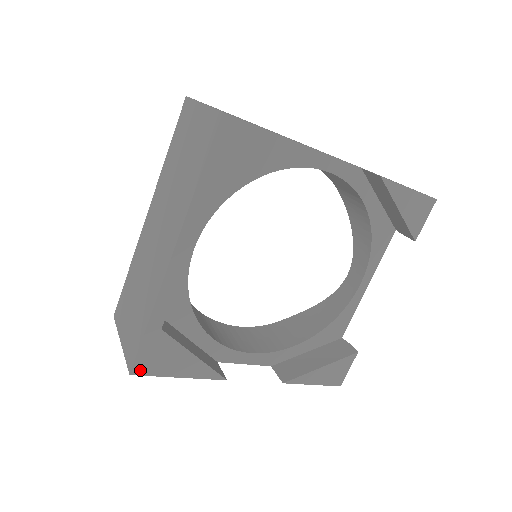
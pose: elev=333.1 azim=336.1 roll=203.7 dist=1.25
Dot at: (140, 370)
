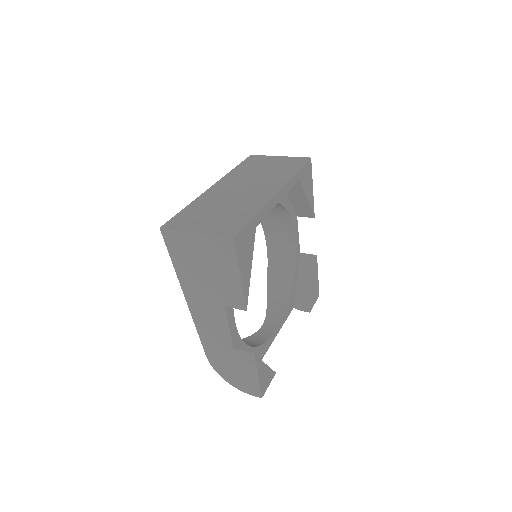
Dot at: (238, 242)
